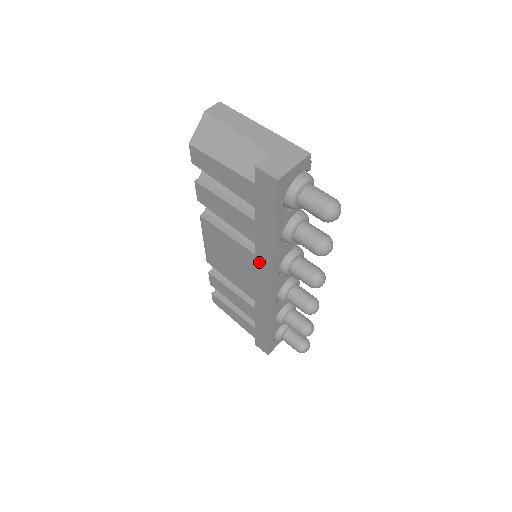
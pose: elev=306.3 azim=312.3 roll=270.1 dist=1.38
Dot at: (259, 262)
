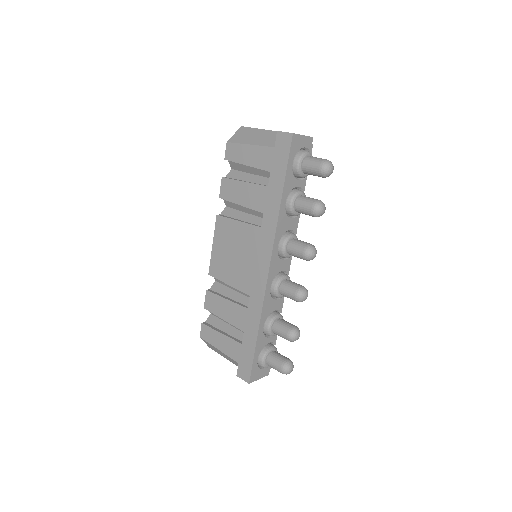
Dot at: (263, 234)
